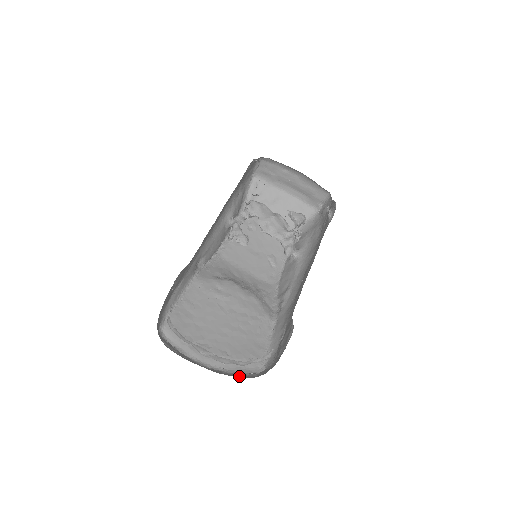
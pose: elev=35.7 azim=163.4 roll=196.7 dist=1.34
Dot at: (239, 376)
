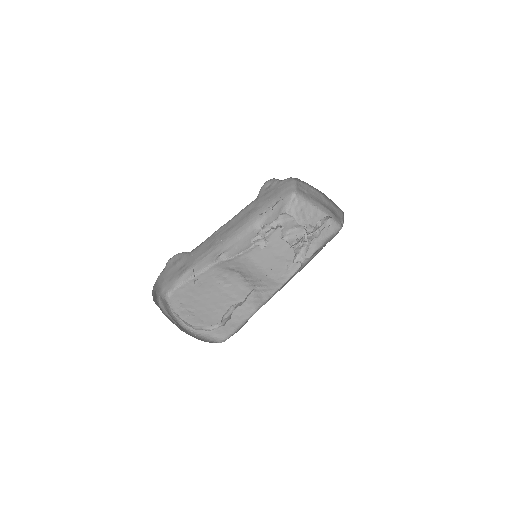
Dot at: (200, 339)
